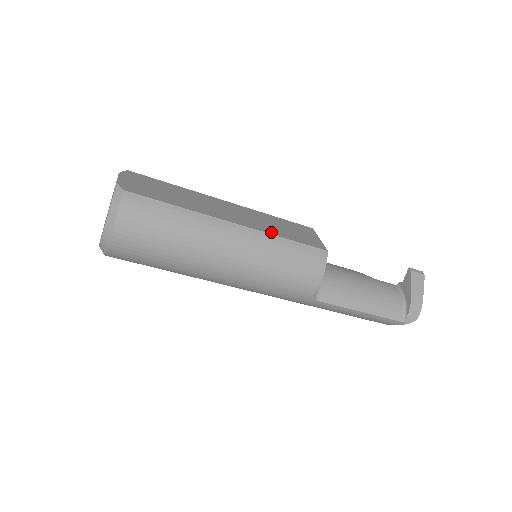
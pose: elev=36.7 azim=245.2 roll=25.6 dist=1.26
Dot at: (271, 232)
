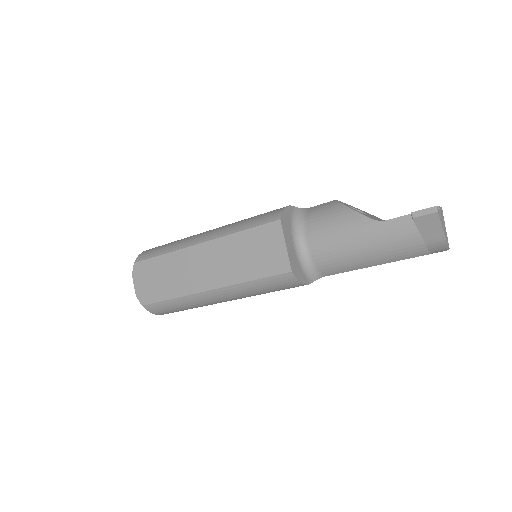
Dot at: (237, 280)
